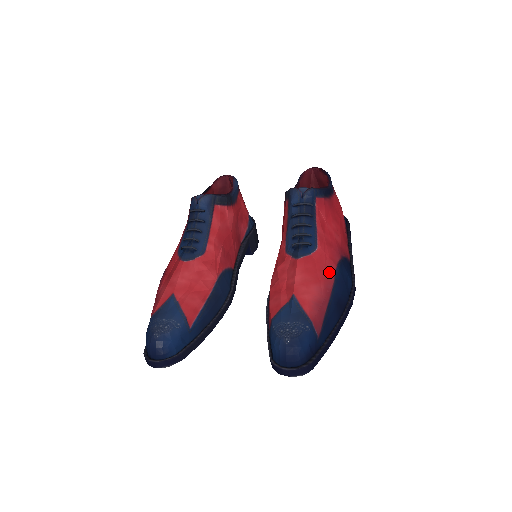
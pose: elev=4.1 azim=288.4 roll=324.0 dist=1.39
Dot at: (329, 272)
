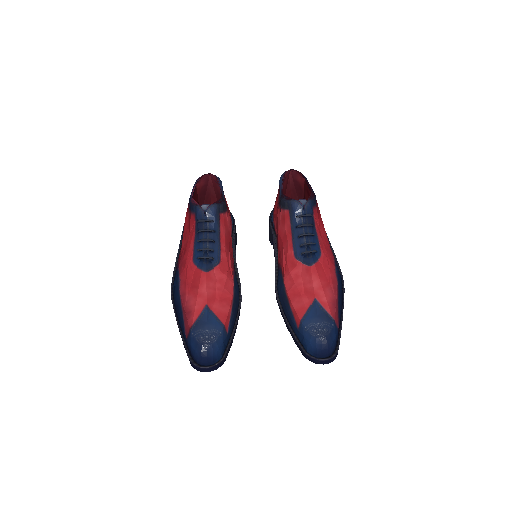
Dot at: (333, 274)
